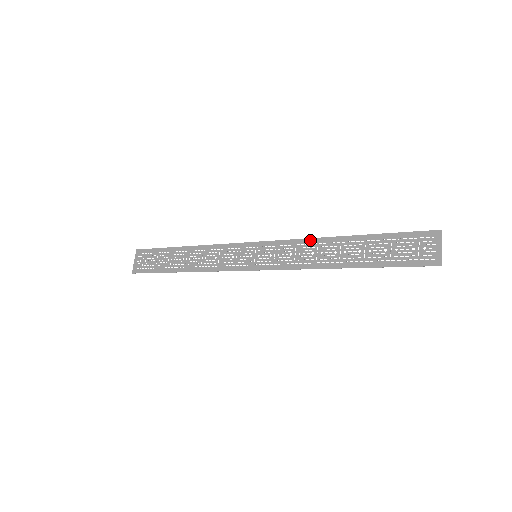
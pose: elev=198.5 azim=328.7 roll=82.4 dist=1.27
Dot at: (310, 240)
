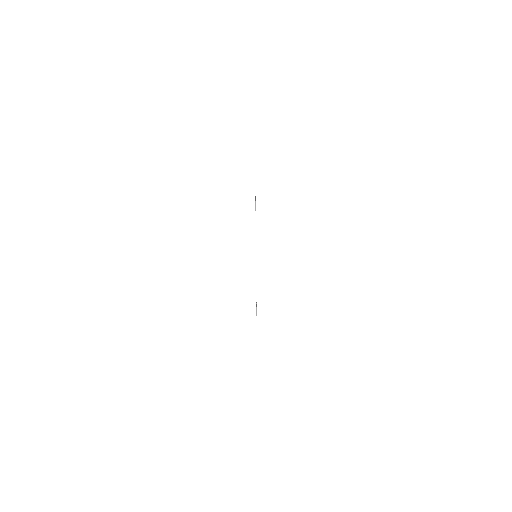
Dot at: occluded
